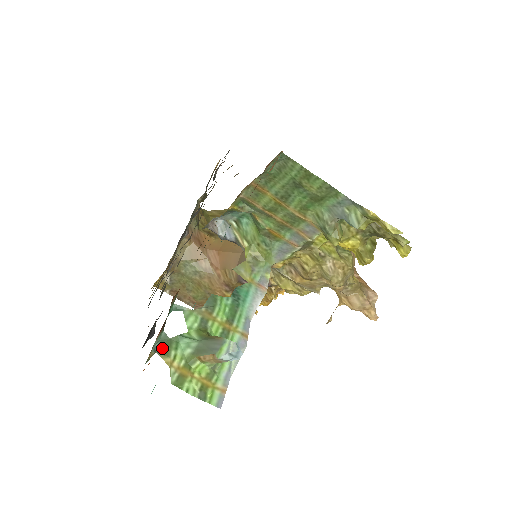
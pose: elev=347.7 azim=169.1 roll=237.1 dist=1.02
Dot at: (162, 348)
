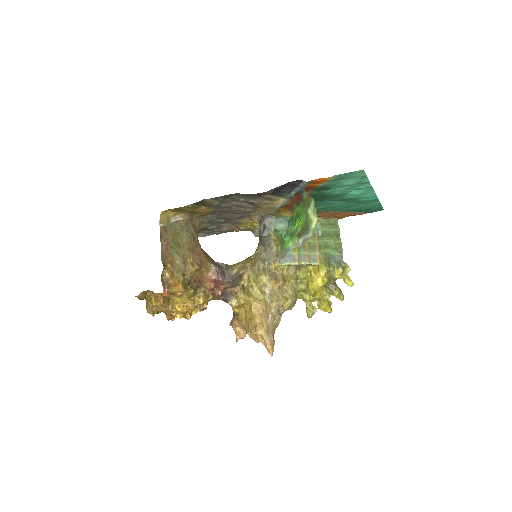
Dot at: (304, 192)
